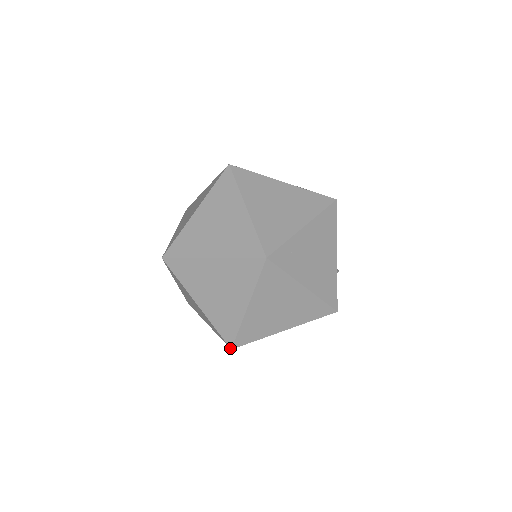
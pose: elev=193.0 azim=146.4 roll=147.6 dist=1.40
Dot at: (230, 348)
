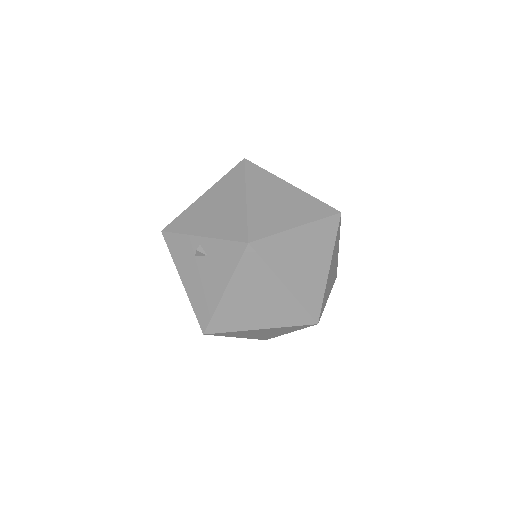
Dot at: (317, 323)
